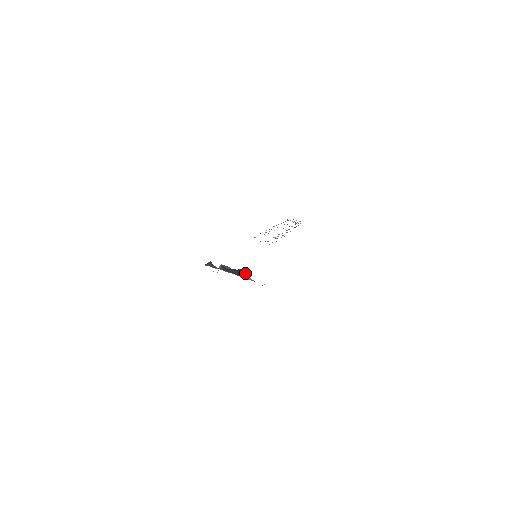
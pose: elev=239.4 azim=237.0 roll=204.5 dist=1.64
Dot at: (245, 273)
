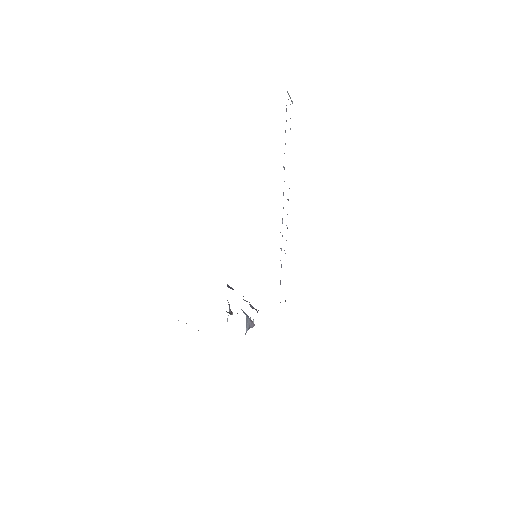
Dot at: (247, 315)
